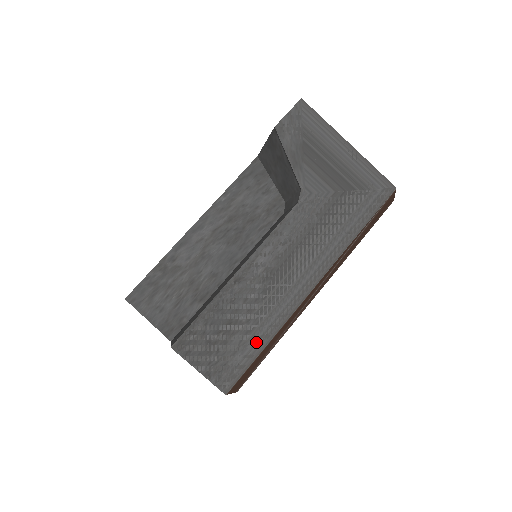
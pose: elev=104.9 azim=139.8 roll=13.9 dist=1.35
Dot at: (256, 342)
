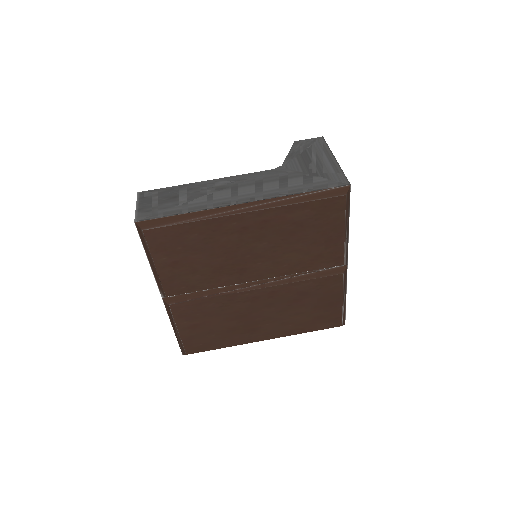
Dot at: (179, 210)
